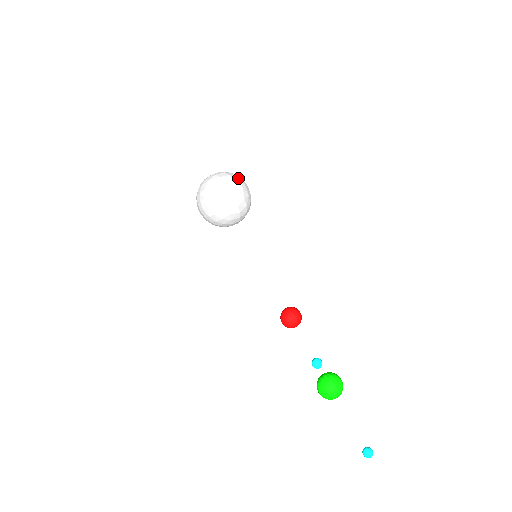
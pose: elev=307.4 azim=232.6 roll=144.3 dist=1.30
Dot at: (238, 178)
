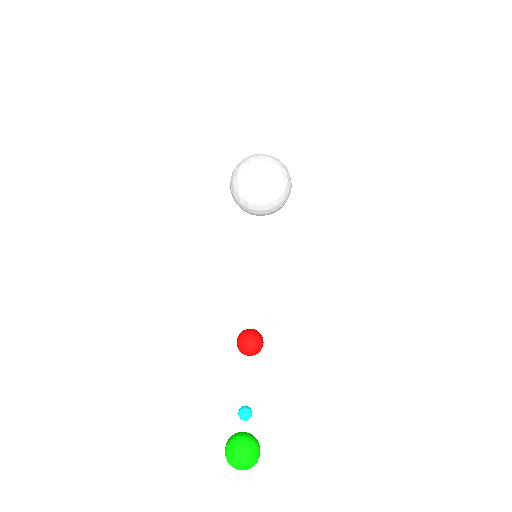
Dot at: (279, 165)
